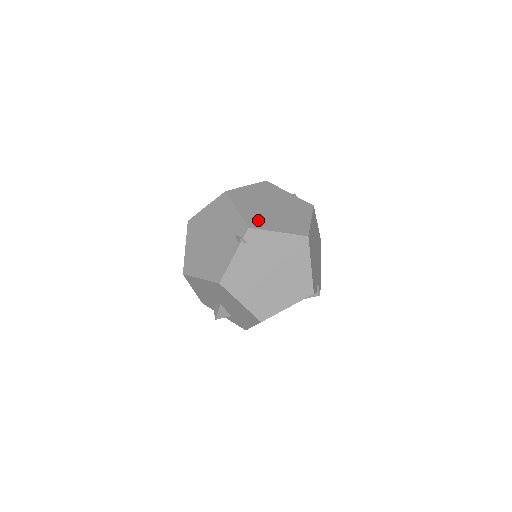
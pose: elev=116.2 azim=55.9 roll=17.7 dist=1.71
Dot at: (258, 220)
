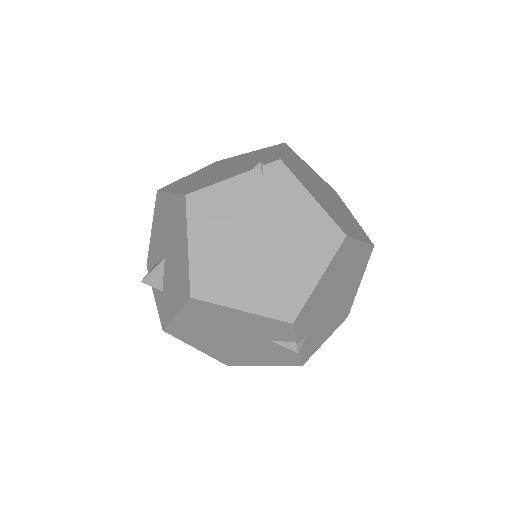
Dot at: (298, 172)
